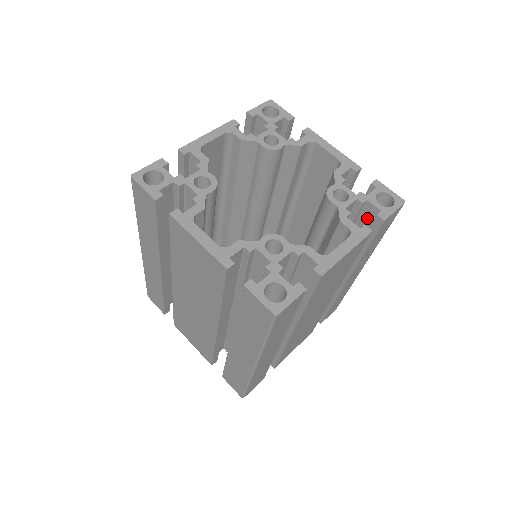
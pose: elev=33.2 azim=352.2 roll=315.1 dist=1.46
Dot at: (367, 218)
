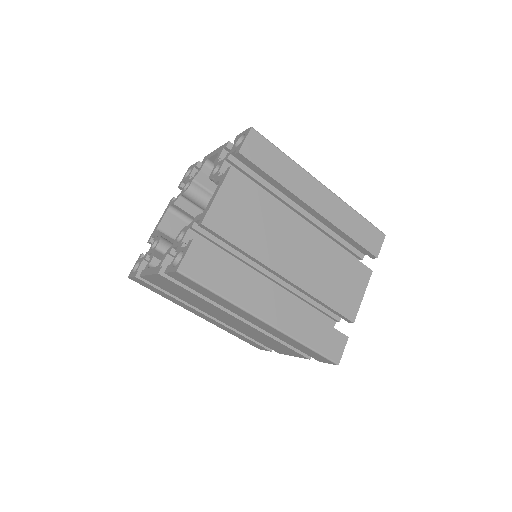
Dot at: occluded
